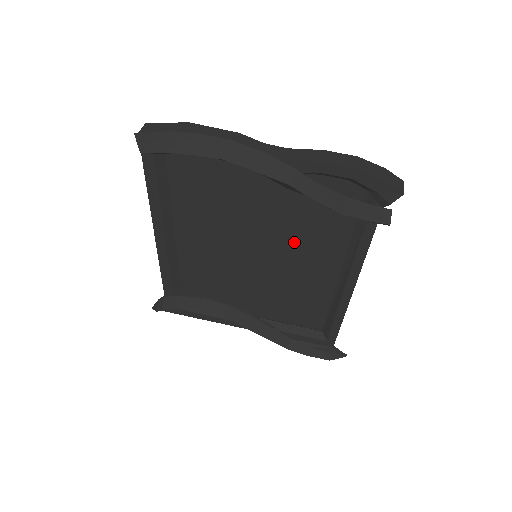
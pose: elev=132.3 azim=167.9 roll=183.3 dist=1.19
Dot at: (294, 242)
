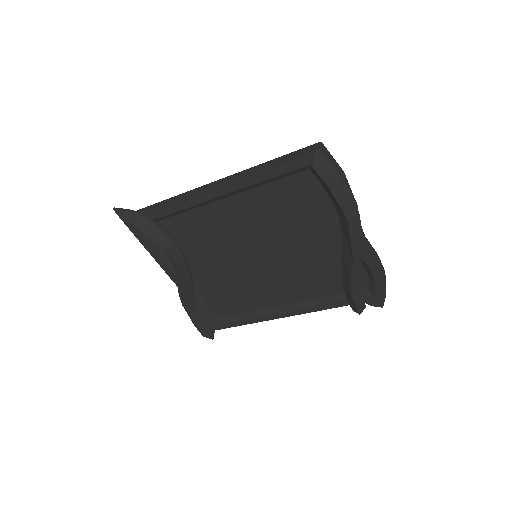
Dot at: (291, 271)
